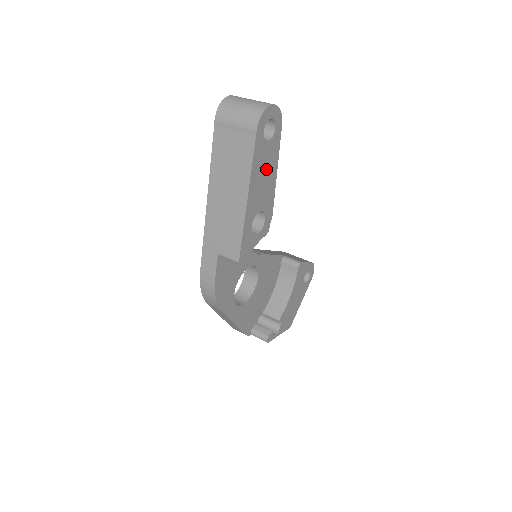
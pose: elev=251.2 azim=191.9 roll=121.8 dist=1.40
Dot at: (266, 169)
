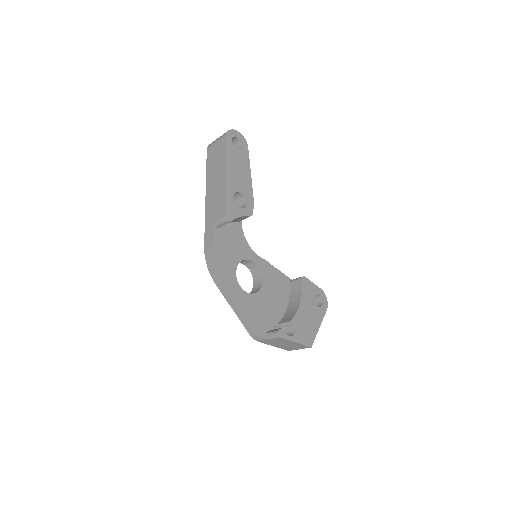
Dot at: (239, 166)
